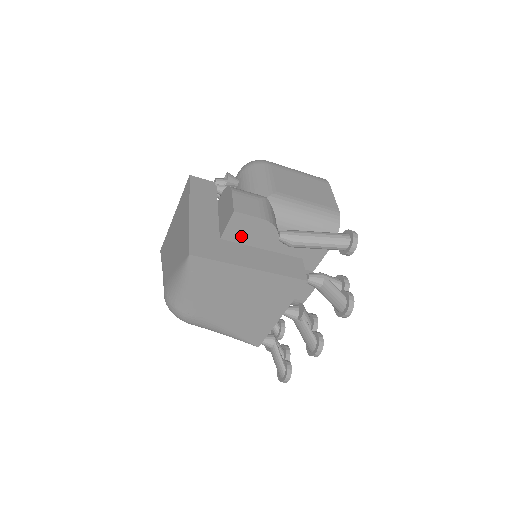
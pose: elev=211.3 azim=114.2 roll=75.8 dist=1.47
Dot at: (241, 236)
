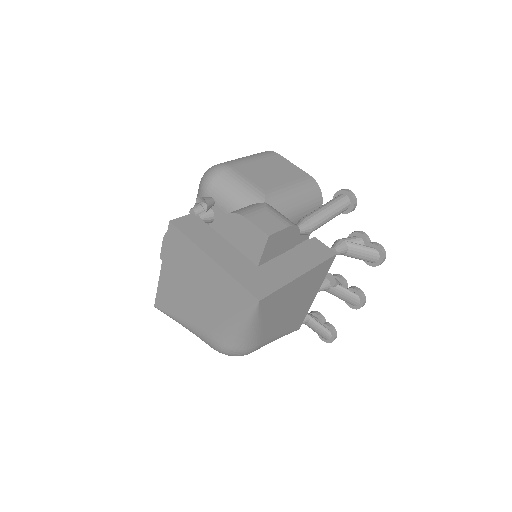
Dot at: (273, 252)
